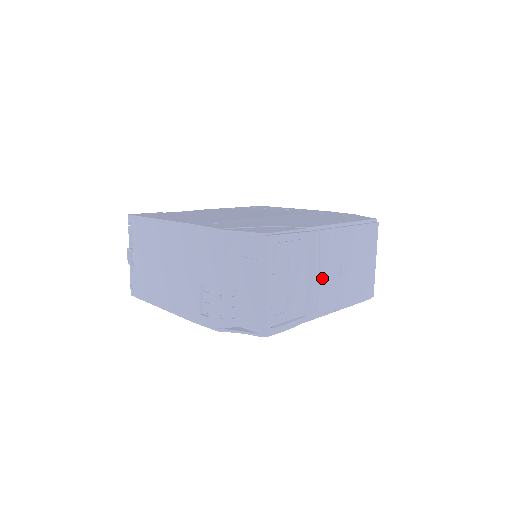
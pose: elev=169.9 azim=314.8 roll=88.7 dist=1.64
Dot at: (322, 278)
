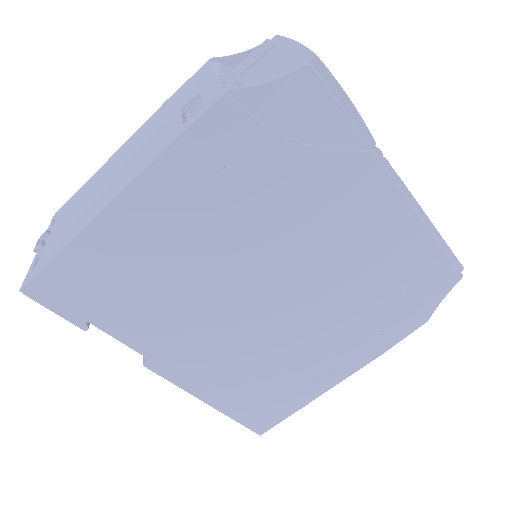
Dot at: occluded
